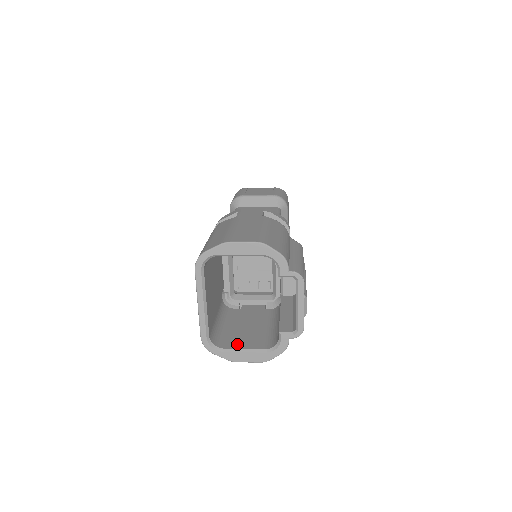
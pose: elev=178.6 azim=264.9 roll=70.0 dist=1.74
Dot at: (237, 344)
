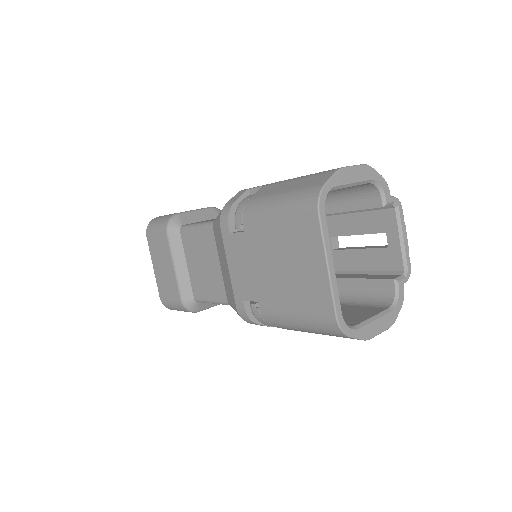
Dot at: (357, 318)
